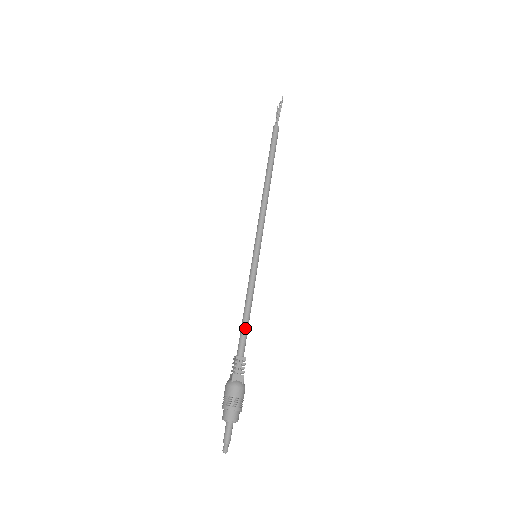
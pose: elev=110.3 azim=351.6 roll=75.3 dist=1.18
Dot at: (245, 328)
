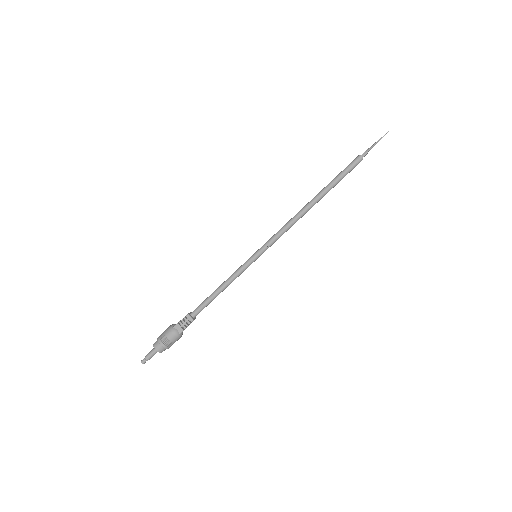
Dot at: (208, 301)
